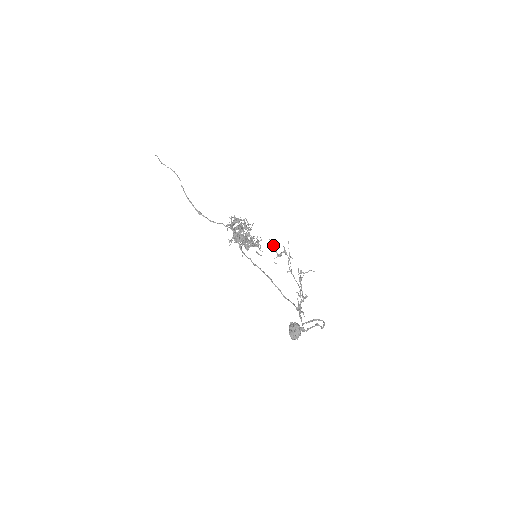
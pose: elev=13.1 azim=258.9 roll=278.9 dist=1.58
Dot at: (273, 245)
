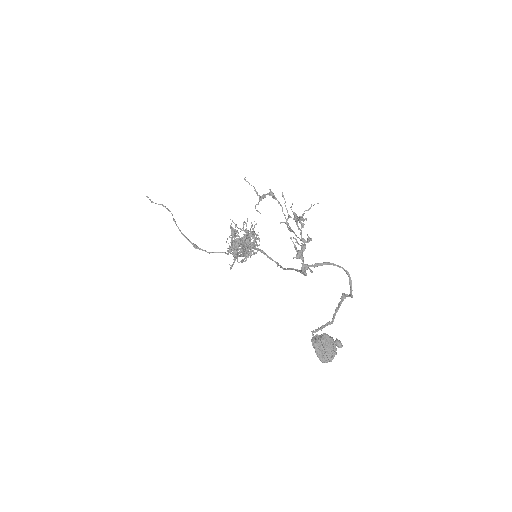
Dot at: (251, 185)
